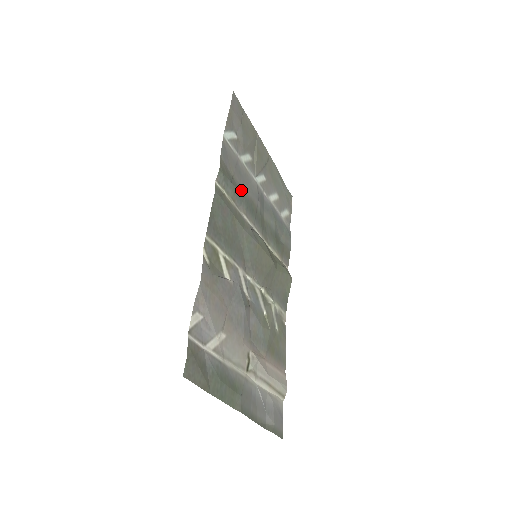
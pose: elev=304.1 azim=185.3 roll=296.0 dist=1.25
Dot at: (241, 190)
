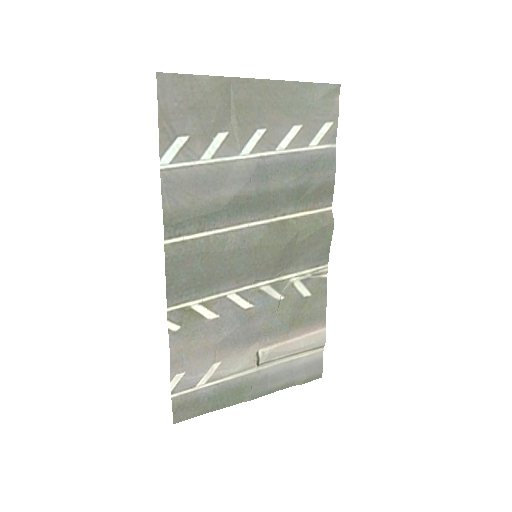
Dot at: (212, 204)
